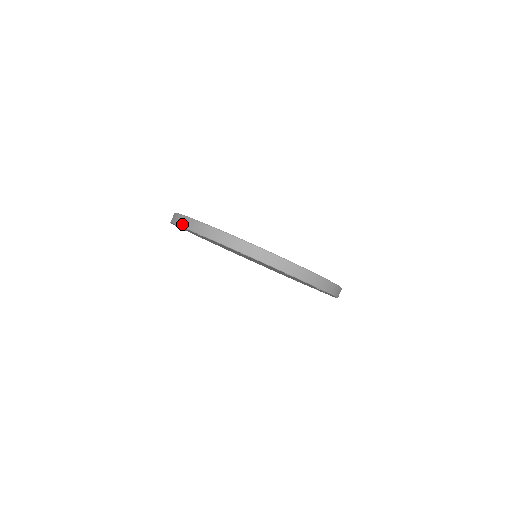
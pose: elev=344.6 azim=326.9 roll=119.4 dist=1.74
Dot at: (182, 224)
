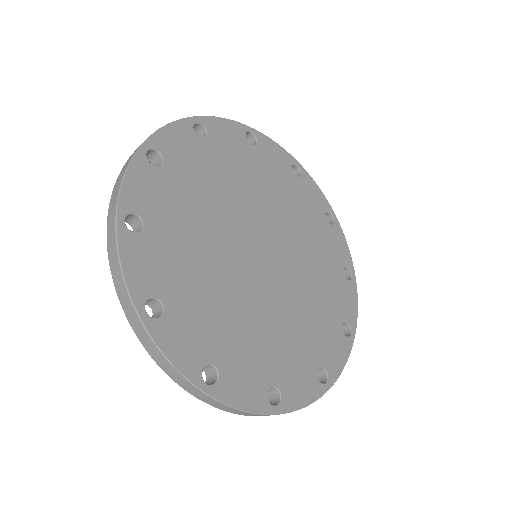
Dot at: (113, 190)
